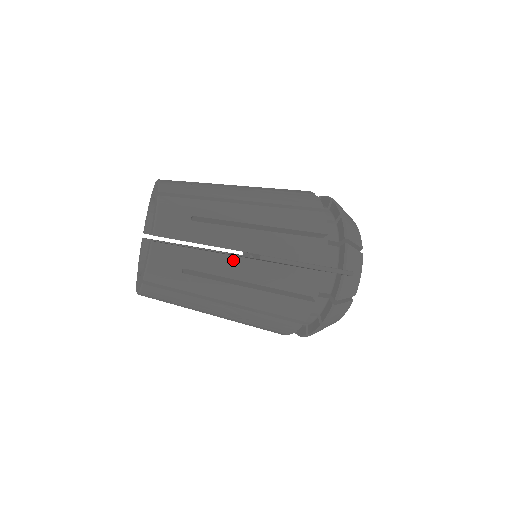
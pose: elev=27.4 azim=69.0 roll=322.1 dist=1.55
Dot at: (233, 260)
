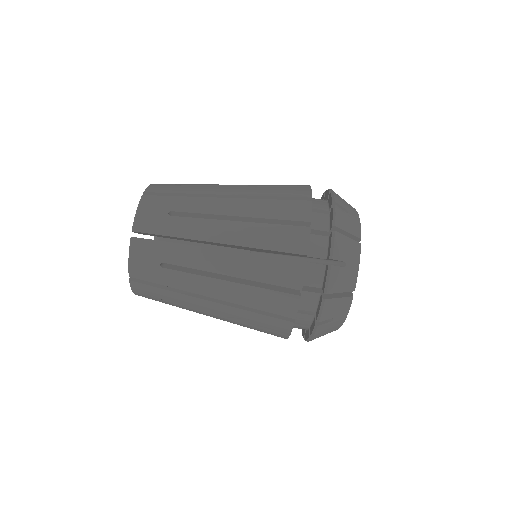
Dot at: (218, 200)
